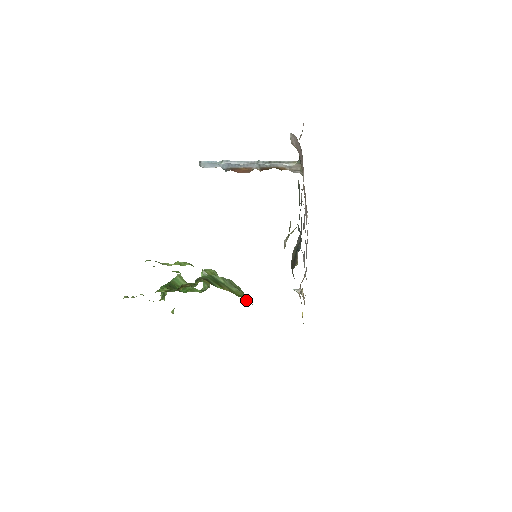
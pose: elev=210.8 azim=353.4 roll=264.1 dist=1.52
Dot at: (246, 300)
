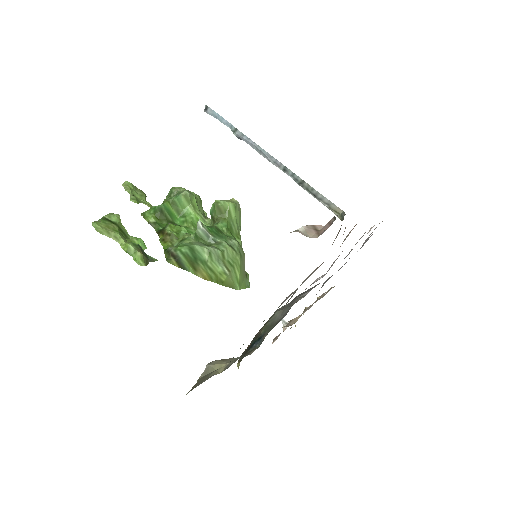
Dot at: (229, 286)
